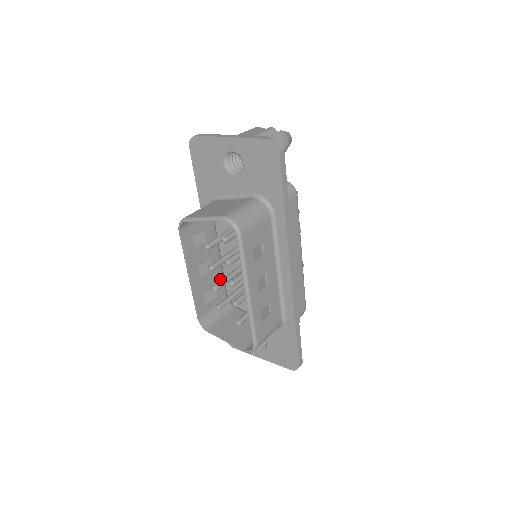
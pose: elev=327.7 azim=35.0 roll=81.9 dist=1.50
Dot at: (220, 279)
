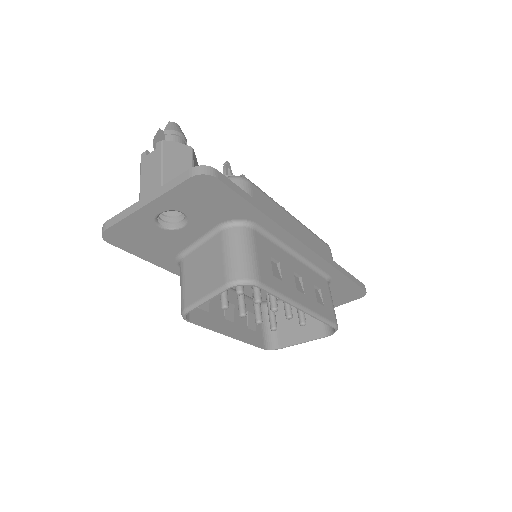
Dot at: occluded
